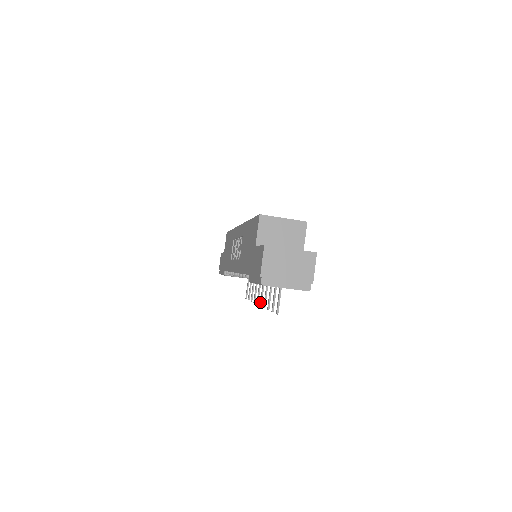
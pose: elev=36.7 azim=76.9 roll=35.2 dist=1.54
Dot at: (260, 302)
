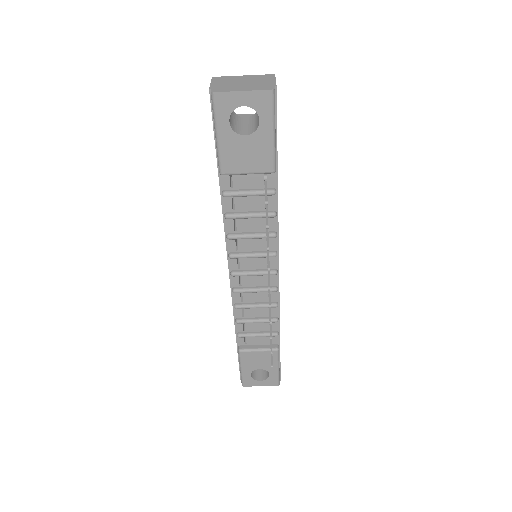
Dot at: occluded
